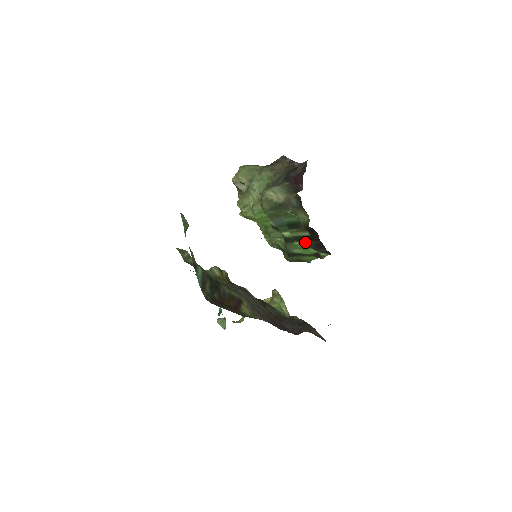
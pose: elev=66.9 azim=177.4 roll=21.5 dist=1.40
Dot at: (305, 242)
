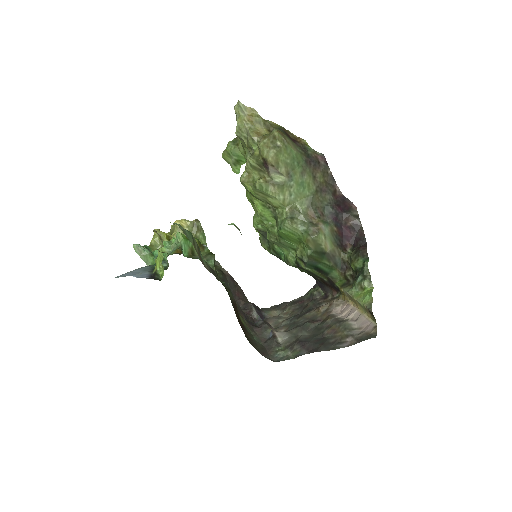
Dot at: (312, 275)
